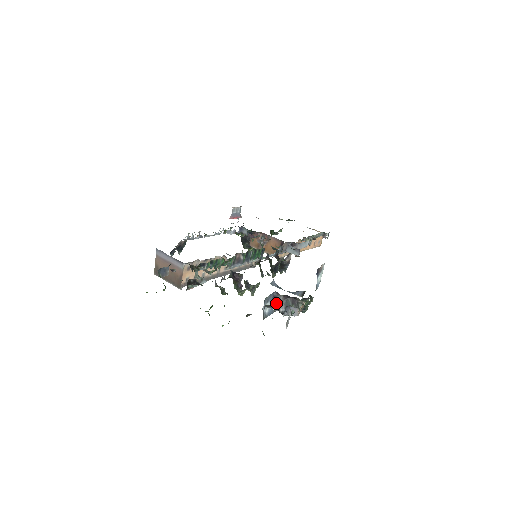
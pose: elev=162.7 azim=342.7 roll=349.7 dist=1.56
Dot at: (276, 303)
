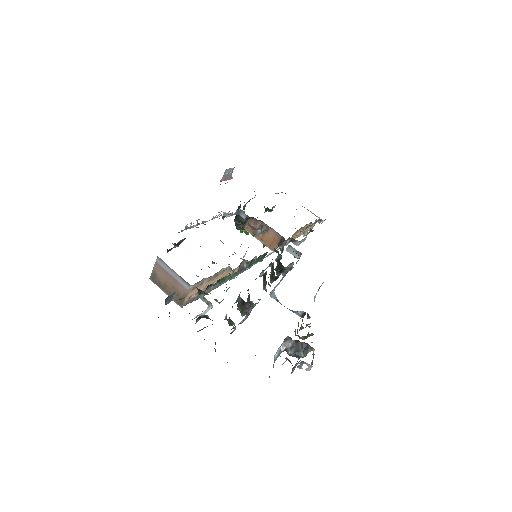
Dot at: (286, 345)
